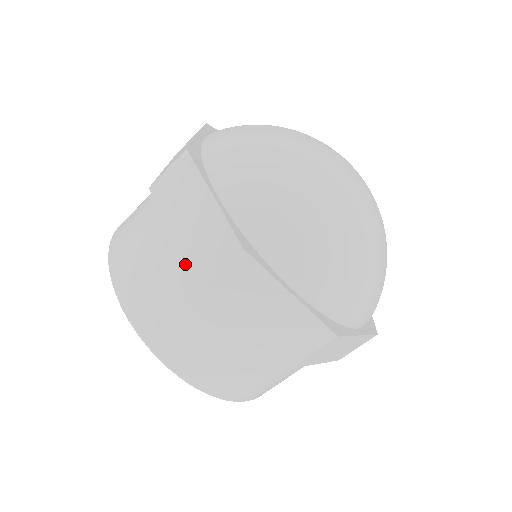
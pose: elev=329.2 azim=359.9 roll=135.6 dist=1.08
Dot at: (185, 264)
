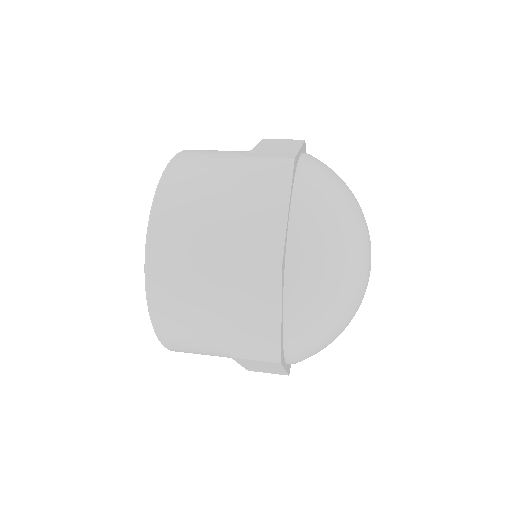
Dot at: occluded
